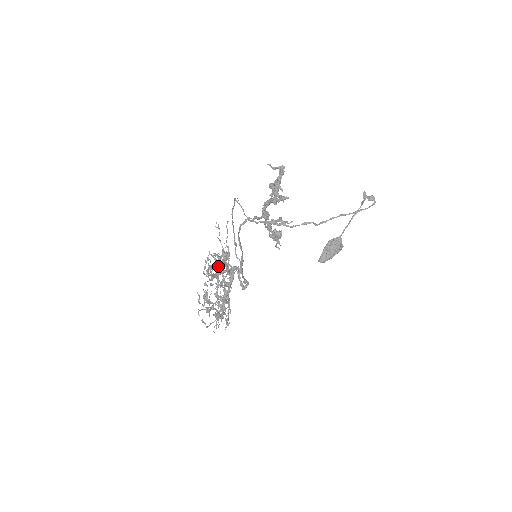
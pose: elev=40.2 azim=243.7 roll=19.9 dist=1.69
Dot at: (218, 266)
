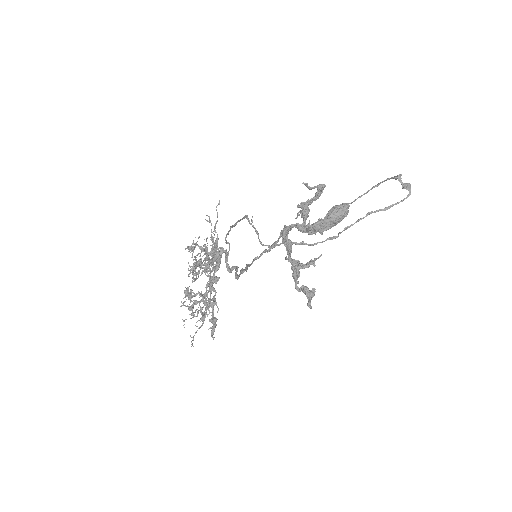
Dot at: (205, 261)
